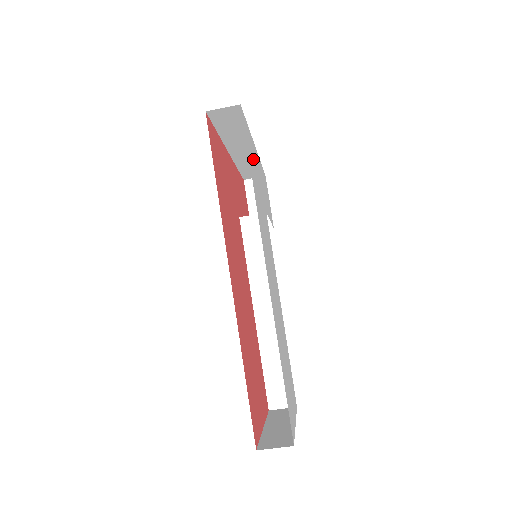
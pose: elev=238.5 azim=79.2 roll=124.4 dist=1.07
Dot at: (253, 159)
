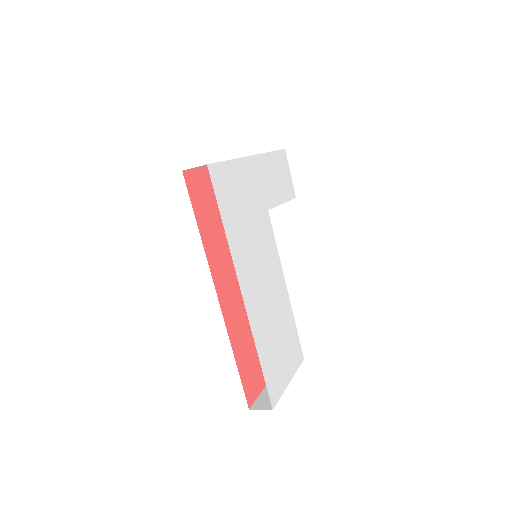
Dot at: (236, 188)
